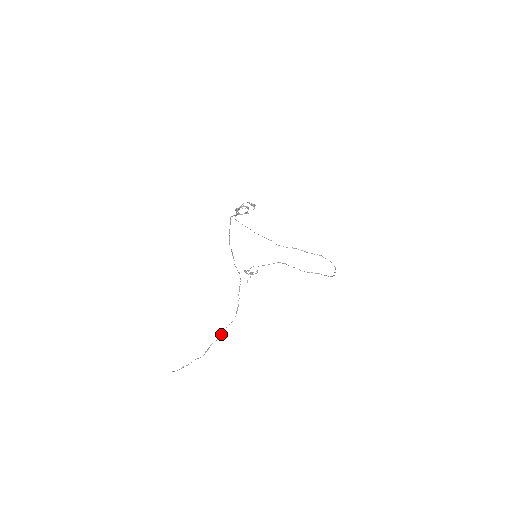
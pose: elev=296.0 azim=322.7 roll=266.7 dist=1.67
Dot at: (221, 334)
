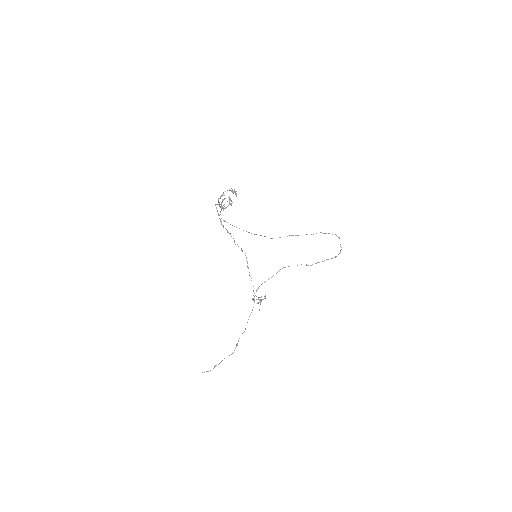
Dot at: occluded
